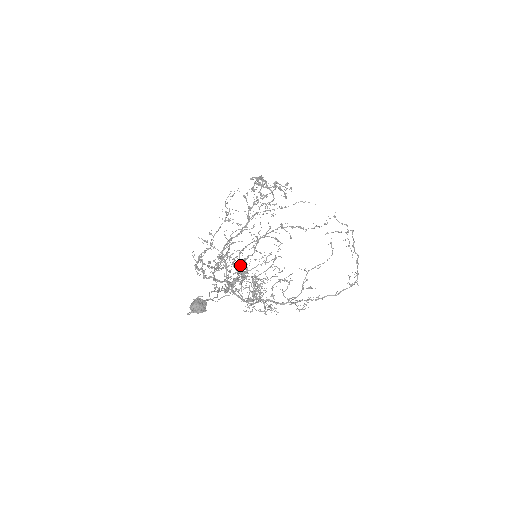
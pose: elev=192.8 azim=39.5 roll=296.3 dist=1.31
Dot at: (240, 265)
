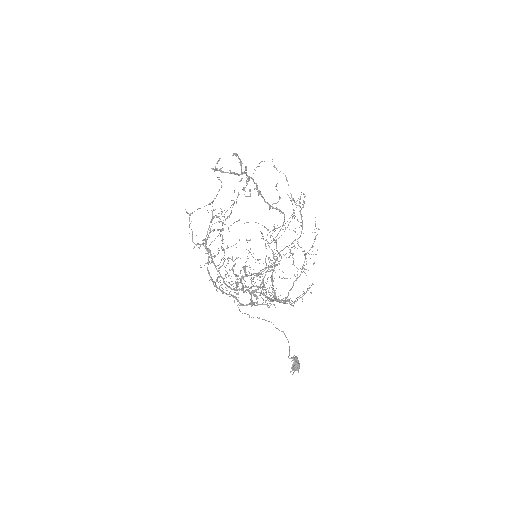
Dot at: (285, 300)
